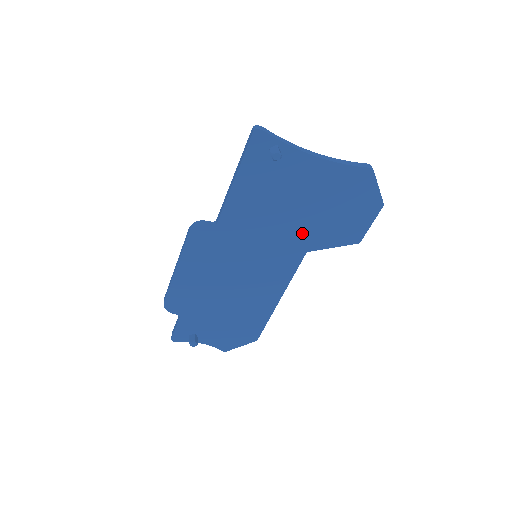
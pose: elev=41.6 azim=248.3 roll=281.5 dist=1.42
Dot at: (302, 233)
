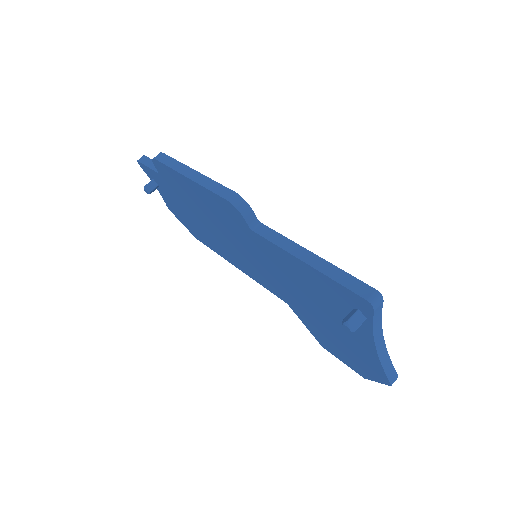
Dot at: (300, 306)
